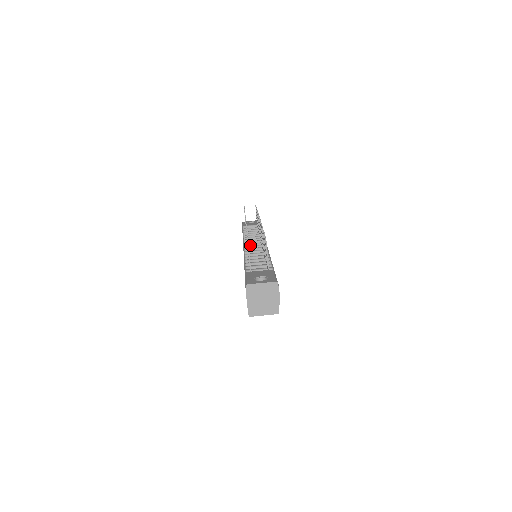
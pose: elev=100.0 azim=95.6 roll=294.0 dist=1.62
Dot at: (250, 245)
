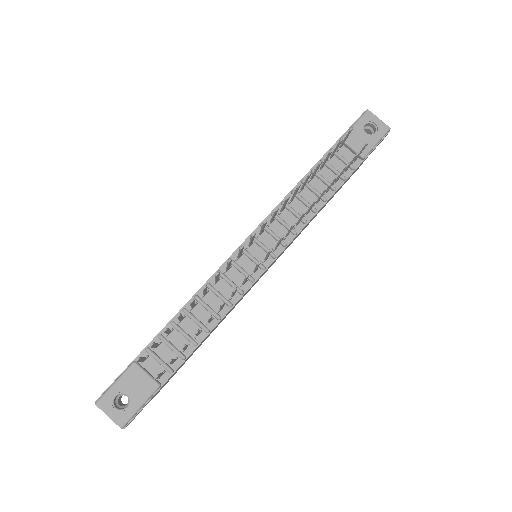
Dot at: (256, 243)
